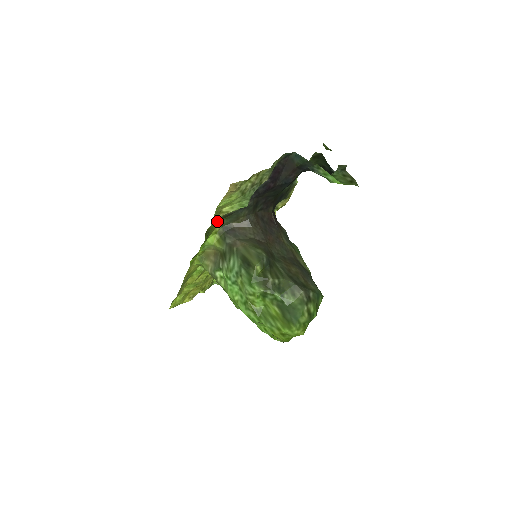
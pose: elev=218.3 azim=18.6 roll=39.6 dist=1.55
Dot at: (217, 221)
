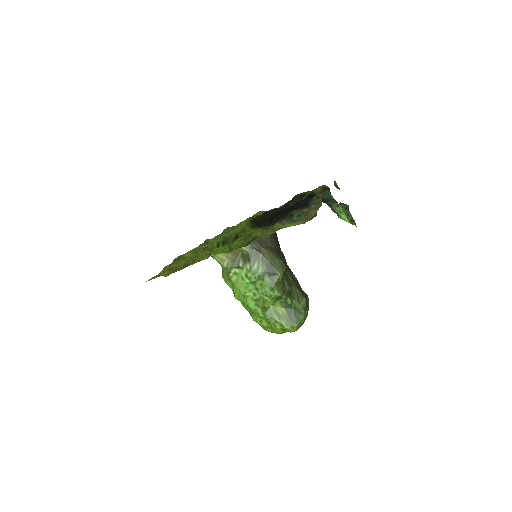
Dot at: (256, 230)
